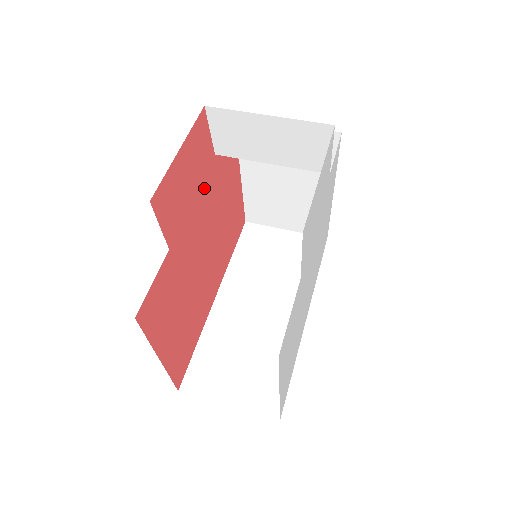
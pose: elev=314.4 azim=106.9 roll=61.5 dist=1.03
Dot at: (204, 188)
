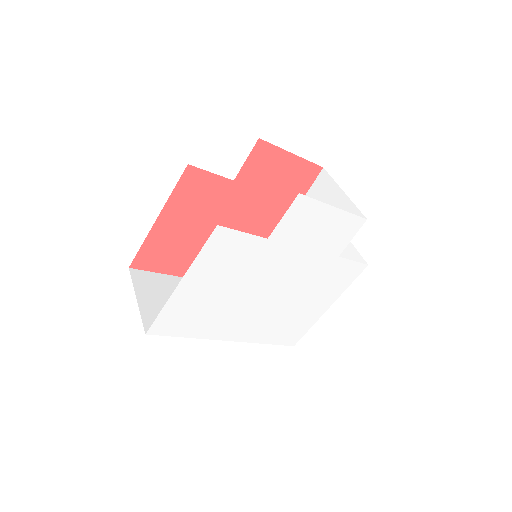
Dot at: (278, 203)
